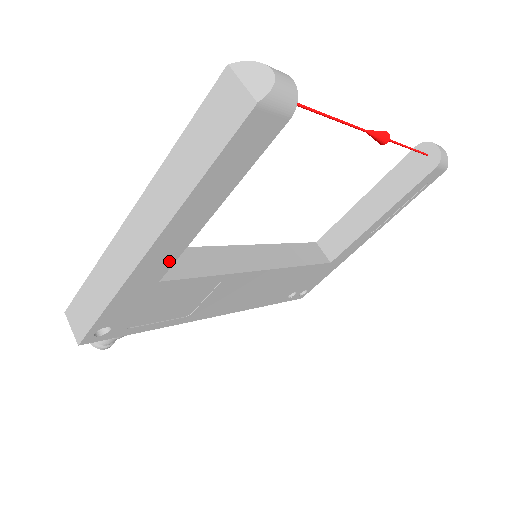
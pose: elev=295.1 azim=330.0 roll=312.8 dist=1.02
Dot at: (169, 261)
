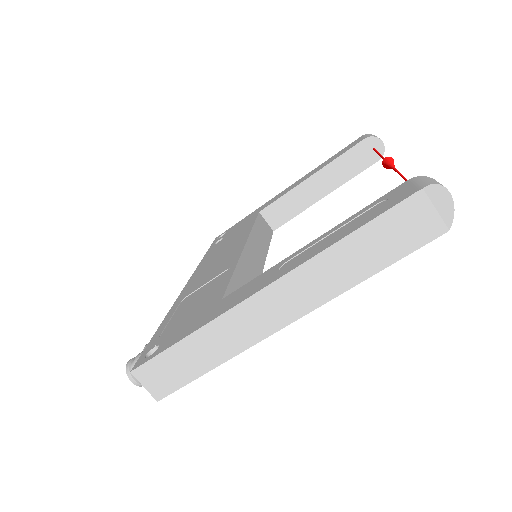
Dot at: occluded
